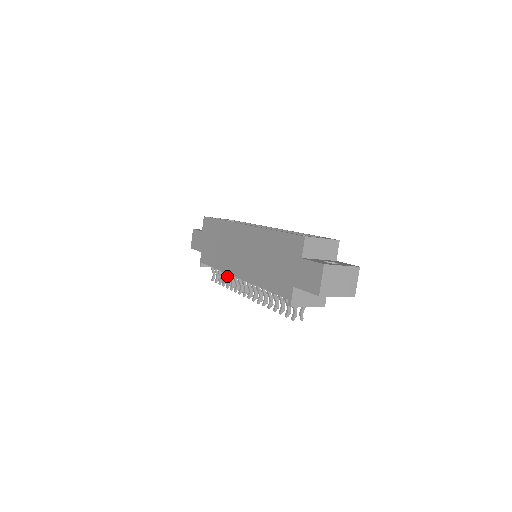
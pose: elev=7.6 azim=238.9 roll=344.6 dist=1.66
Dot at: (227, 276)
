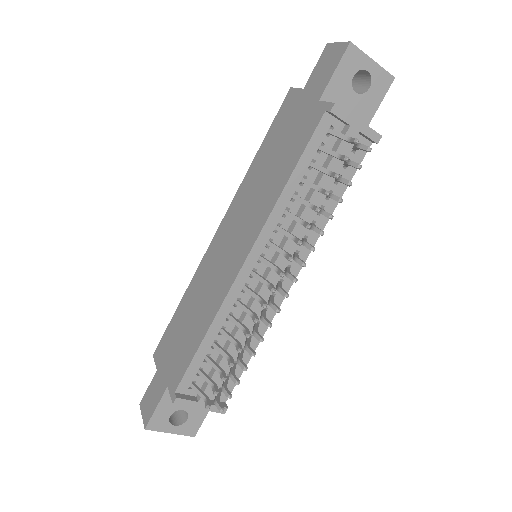
Dot at: (229, 336)
